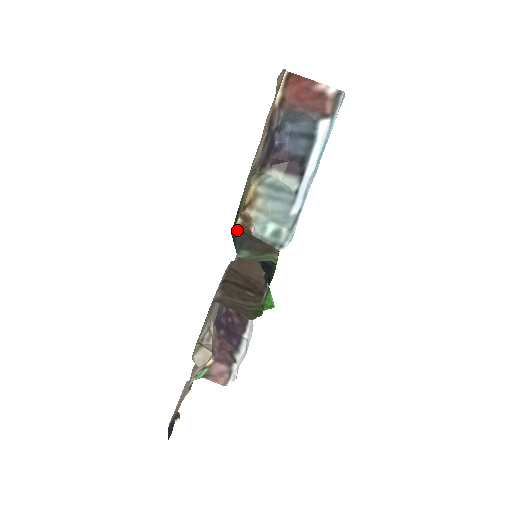
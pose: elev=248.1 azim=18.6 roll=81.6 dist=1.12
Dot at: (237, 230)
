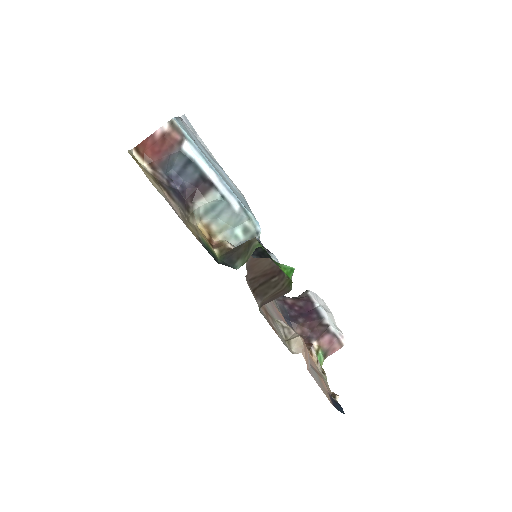
Dot at: (221, 257)
